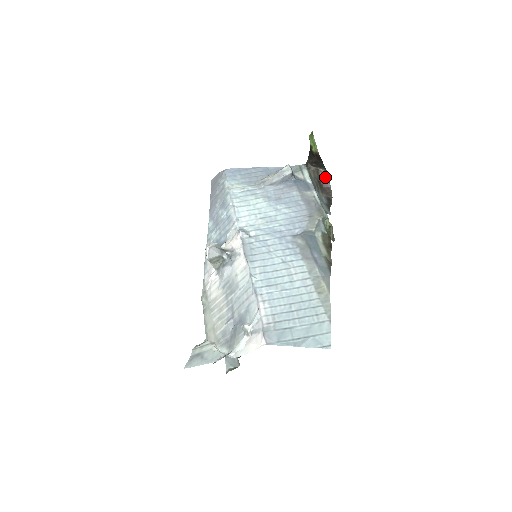
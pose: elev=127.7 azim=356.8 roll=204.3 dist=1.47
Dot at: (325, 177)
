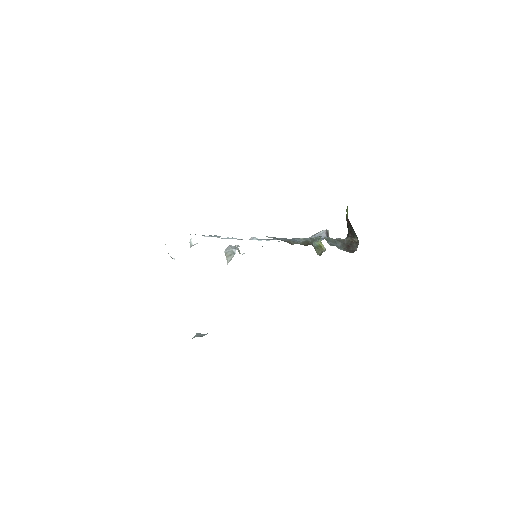
Dot at: (356, 244)
